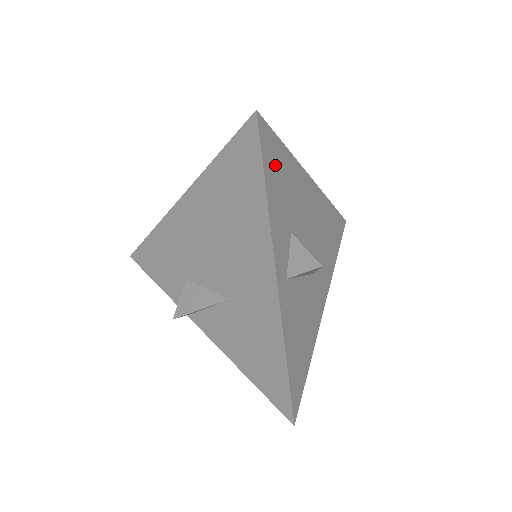
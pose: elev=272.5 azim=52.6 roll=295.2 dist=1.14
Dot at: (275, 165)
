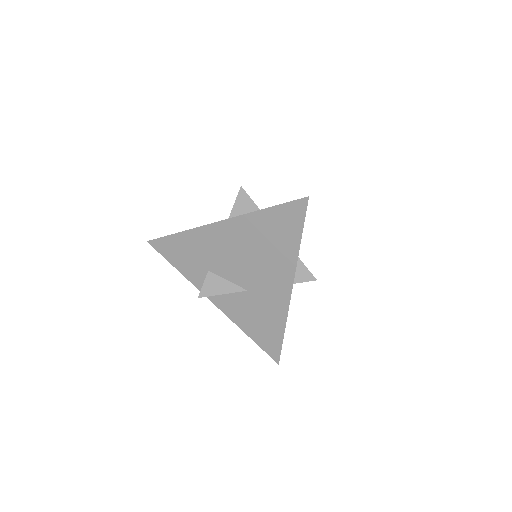
Dot at: occluded
